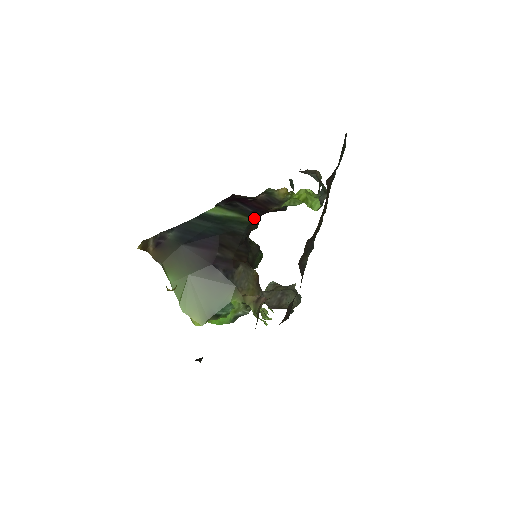
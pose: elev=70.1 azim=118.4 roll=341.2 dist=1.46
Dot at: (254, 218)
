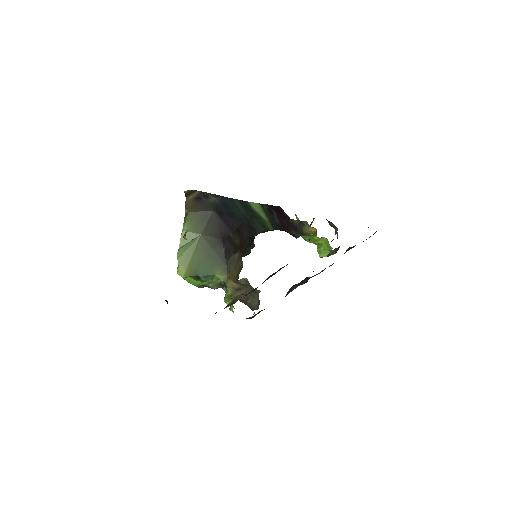
Dot at: (274, 229)
